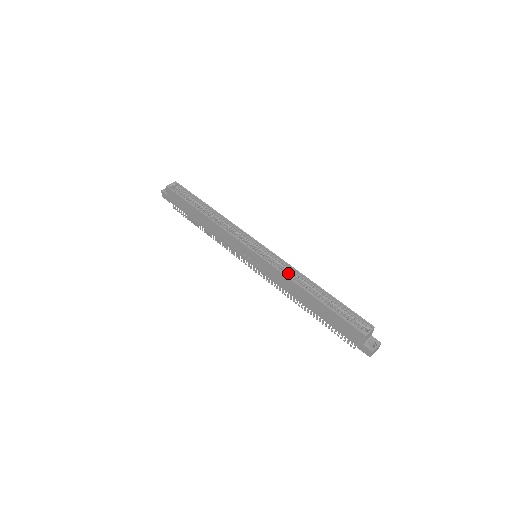
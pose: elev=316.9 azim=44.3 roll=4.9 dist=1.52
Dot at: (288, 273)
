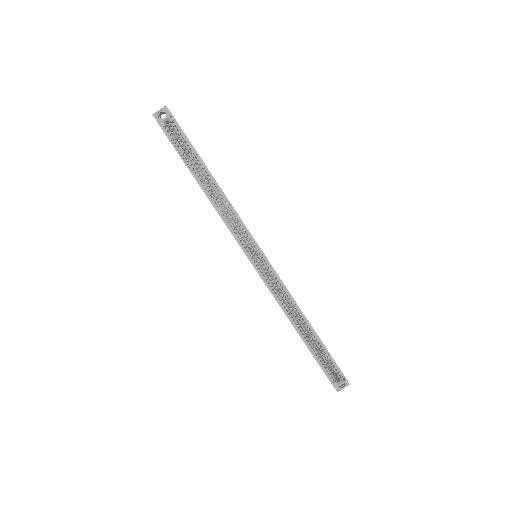
Dot at: (284, 293)
